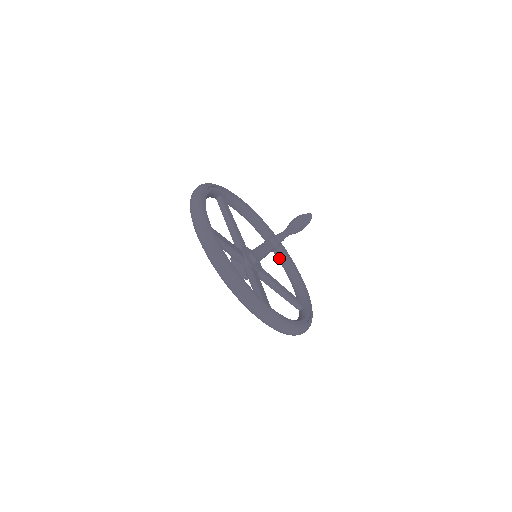
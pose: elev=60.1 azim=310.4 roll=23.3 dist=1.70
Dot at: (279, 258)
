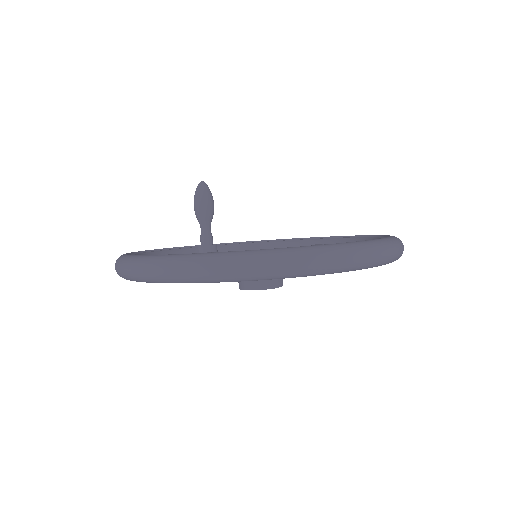
Dot at: occluded
